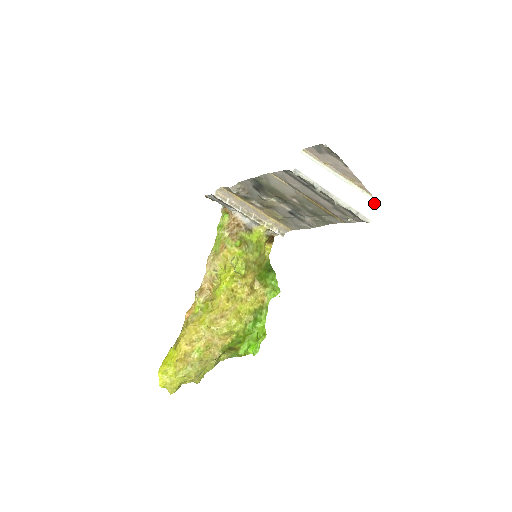
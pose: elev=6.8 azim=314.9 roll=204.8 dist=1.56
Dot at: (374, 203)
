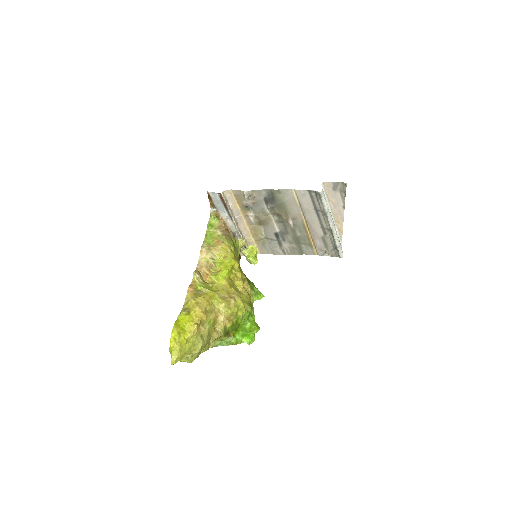
Dot at: occluded
